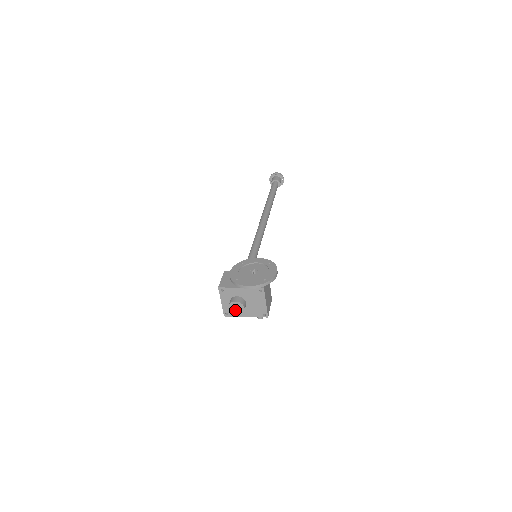
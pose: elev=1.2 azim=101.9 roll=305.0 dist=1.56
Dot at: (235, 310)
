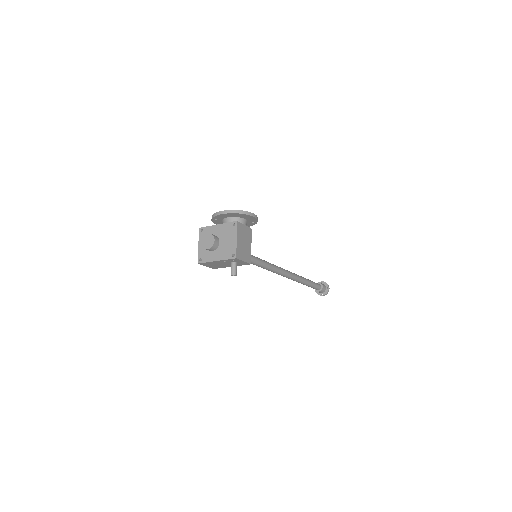
Dot at: (206, 244)
